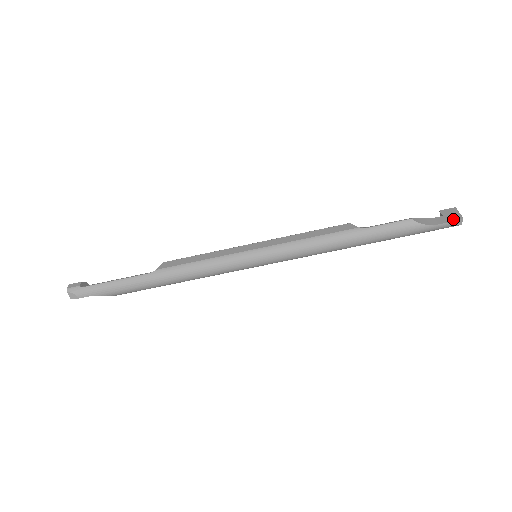
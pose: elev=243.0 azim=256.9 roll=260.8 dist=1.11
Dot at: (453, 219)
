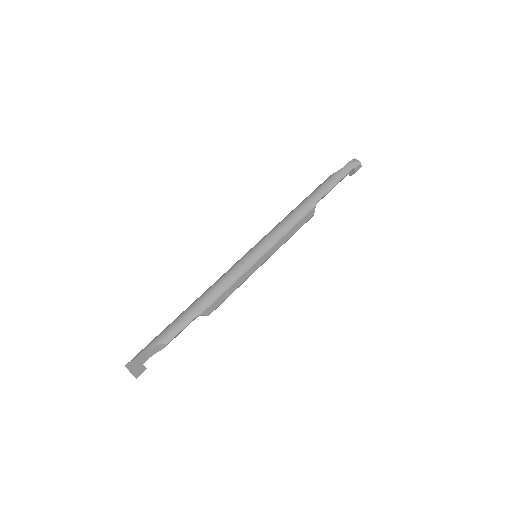
Dot at: (350, 163)
